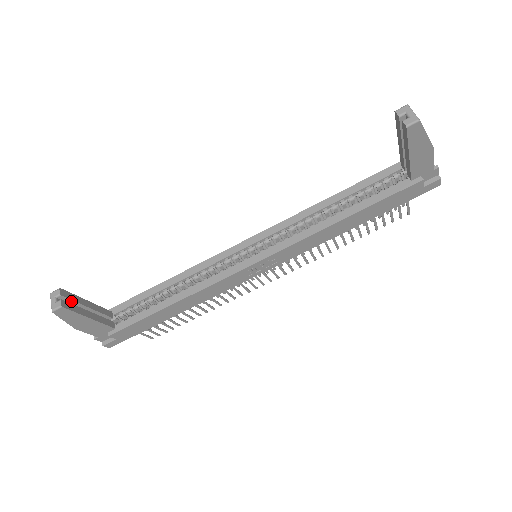
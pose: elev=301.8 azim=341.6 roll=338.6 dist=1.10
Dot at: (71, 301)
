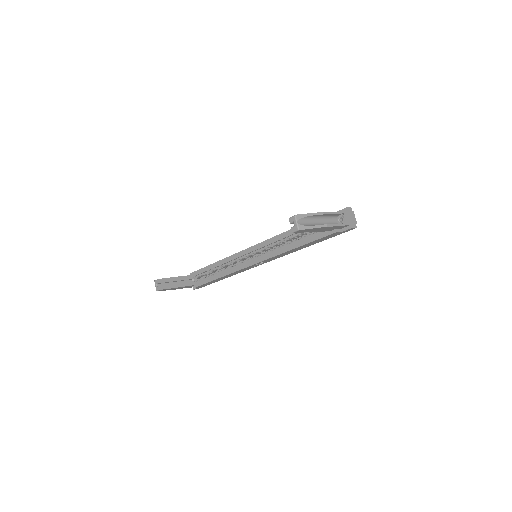
Dot at: (165, 282)
